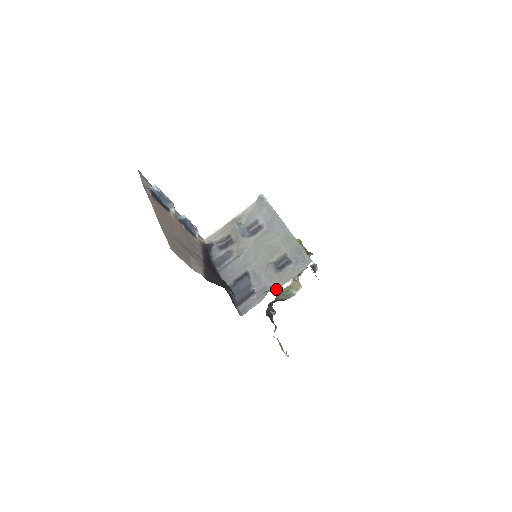
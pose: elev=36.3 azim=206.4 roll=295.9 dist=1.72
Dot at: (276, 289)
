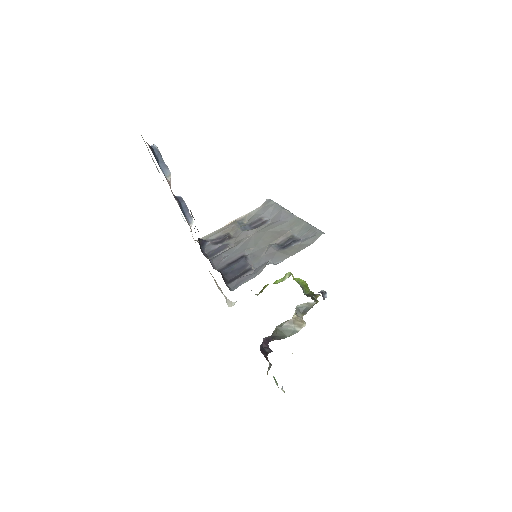
Dot at: (278, 262)
